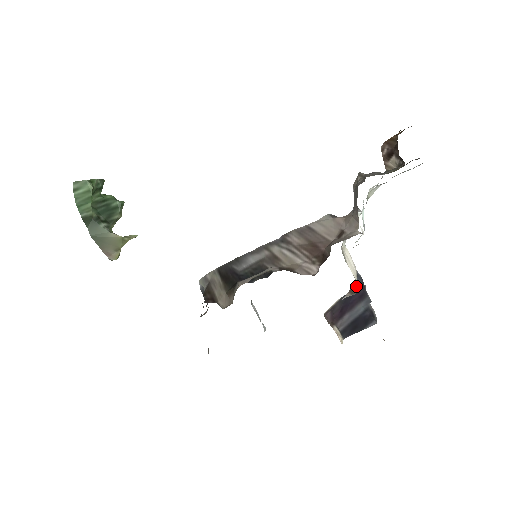
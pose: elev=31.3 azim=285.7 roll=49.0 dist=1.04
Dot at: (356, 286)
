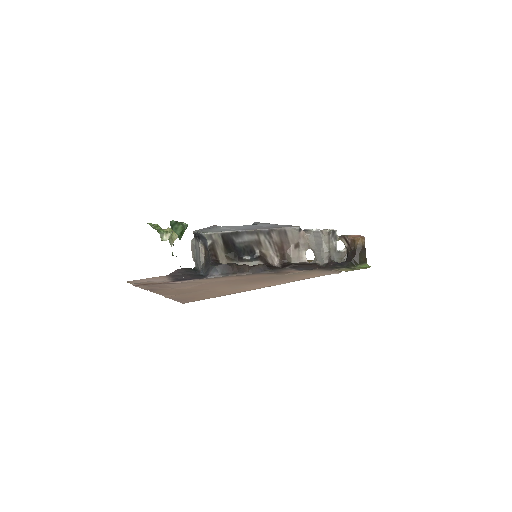
Dot at: occluded
